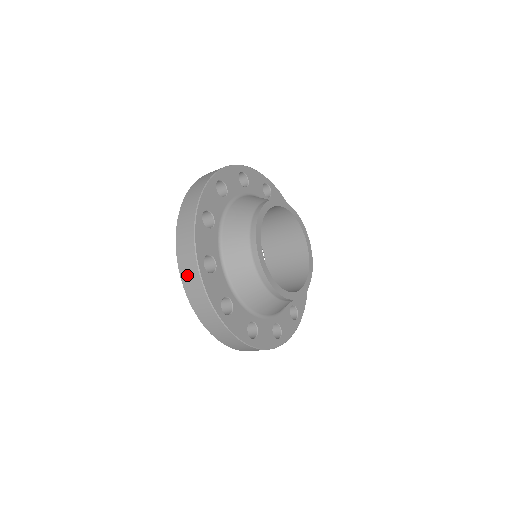
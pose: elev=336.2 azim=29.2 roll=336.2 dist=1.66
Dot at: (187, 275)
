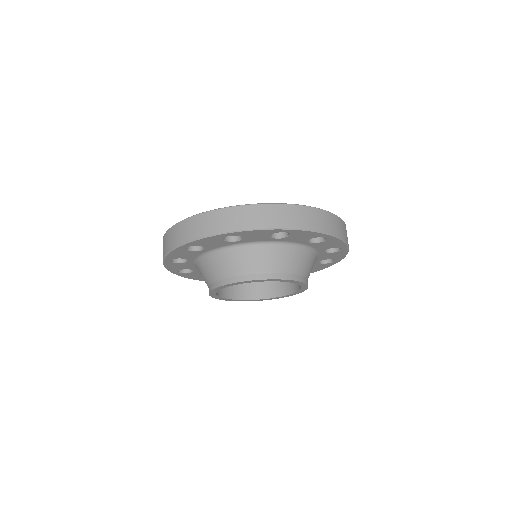
Dot at: occluded
